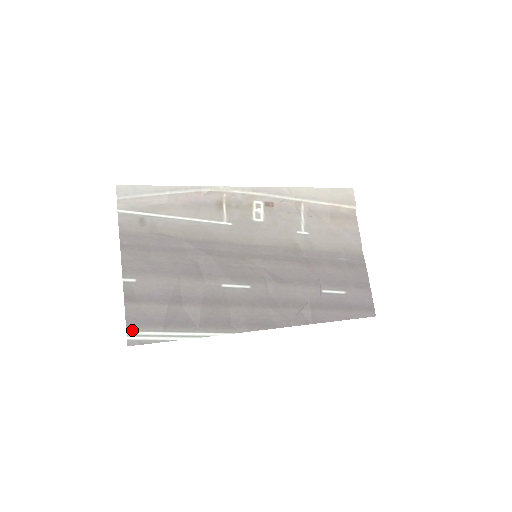
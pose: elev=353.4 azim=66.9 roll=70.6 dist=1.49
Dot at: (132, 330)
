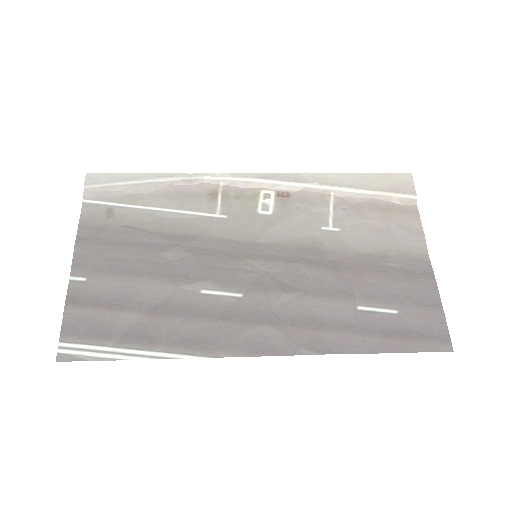
Dot at: (67, 341)
